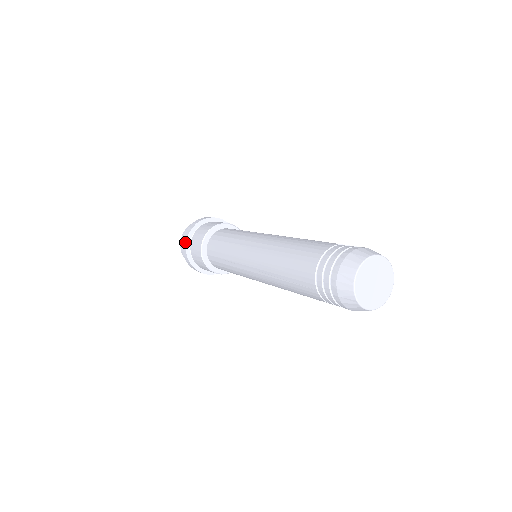
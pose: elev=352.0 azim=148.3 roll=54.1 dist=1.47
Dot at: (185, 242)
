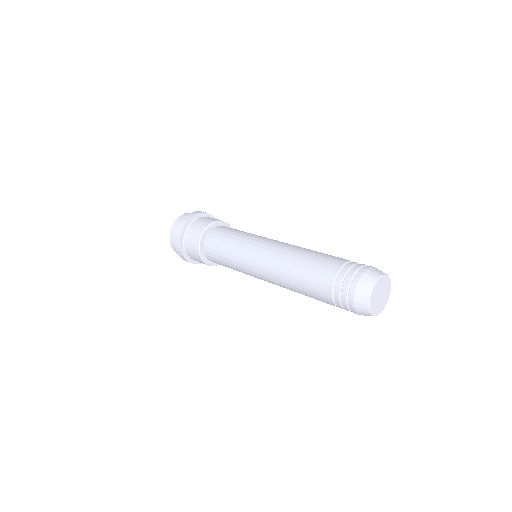
Dot at: (188, 219)
